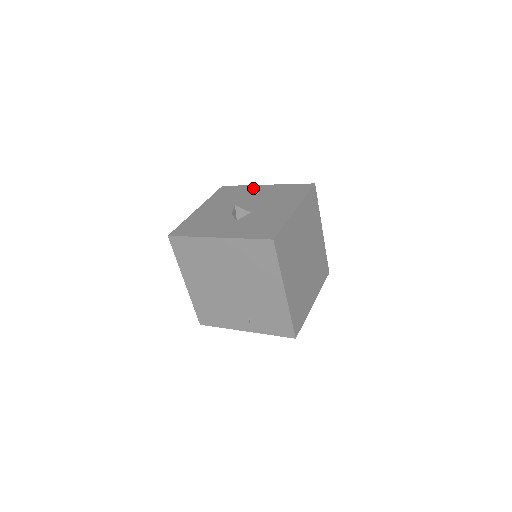
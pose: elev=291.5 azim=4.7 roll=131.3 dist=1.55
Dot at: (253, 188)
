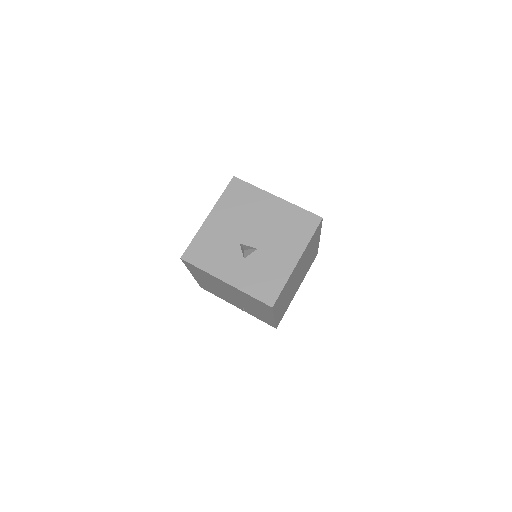
Dot at: (264, 198)
